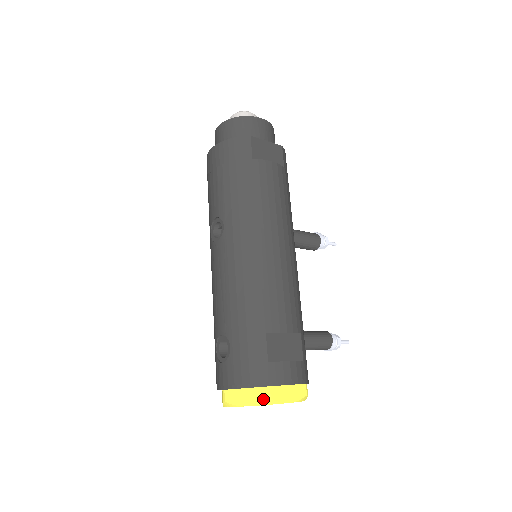
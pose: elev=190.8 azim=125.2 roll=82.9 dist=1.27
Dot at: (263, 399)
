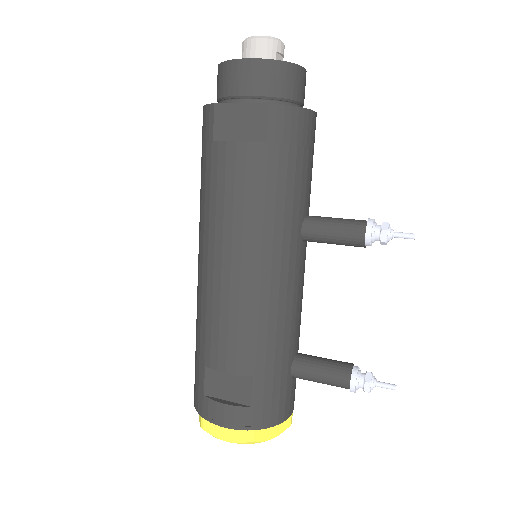
Dot at: (200, 425)
